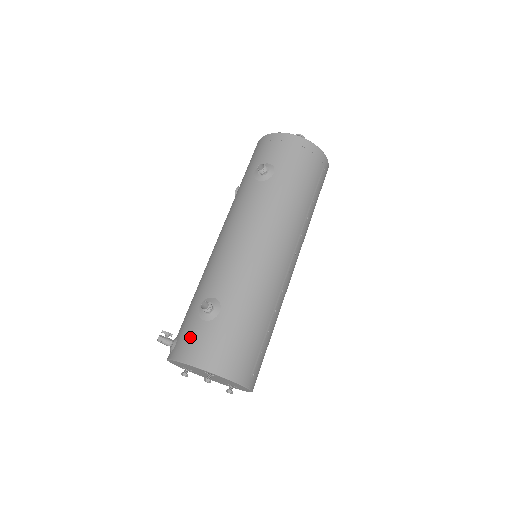
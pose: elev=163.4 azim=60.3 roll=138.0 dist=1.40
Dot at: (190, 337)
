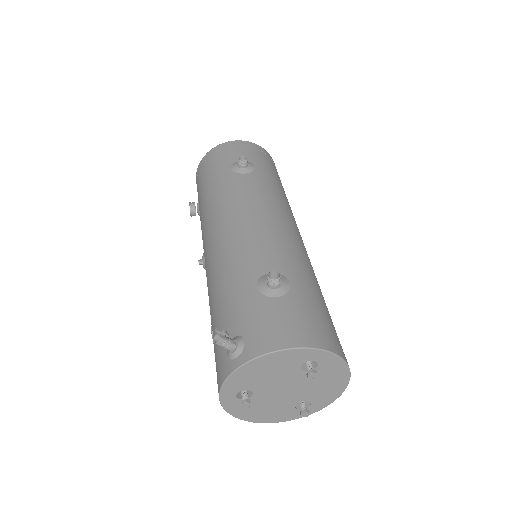
Dot at: (269, 320)
